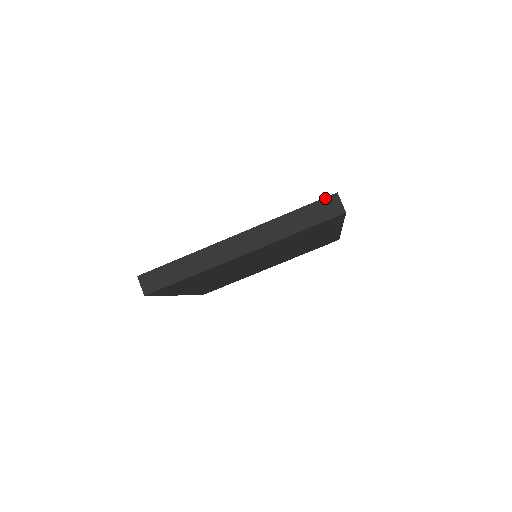
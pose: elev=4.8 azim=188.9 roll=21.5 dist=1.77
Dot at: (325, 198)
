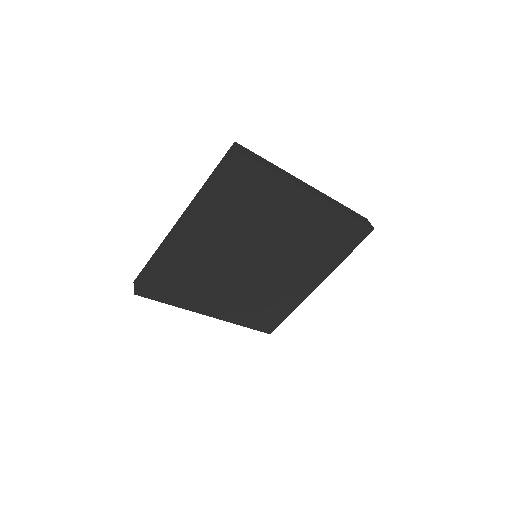
Dot at: (228, 152)
